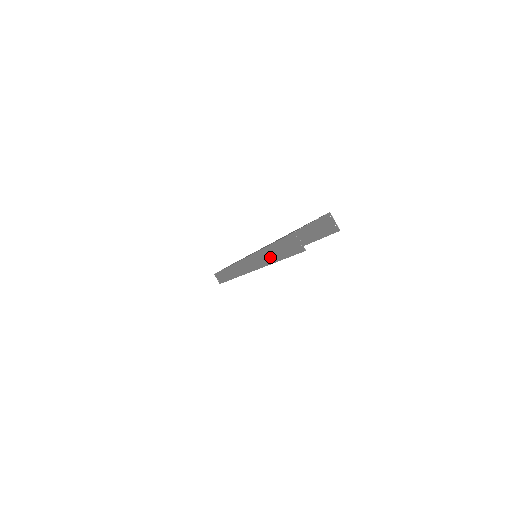
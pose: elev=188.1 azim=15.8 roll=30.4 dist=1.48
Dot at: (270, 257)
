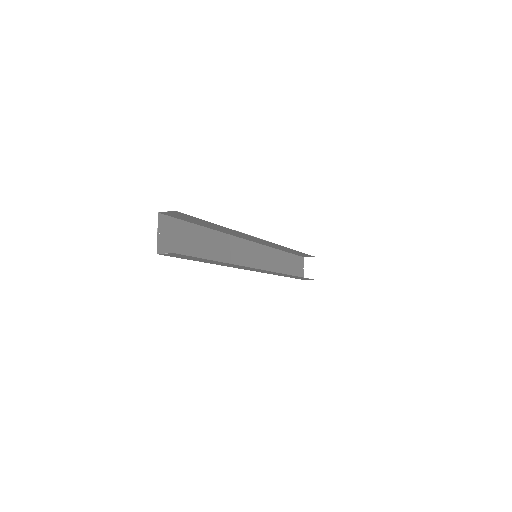
Dot at: (219, 263)
